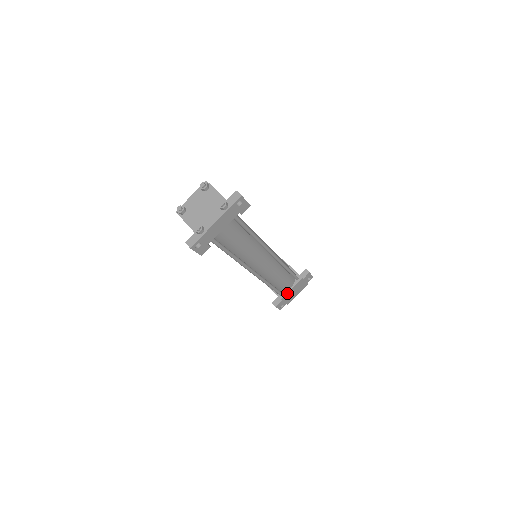
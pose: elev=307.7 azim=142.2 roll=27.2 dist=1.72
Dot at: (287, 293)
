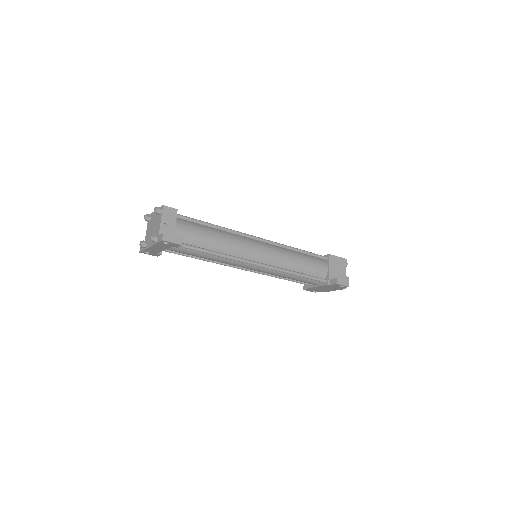
Dot at: (313, 287)
